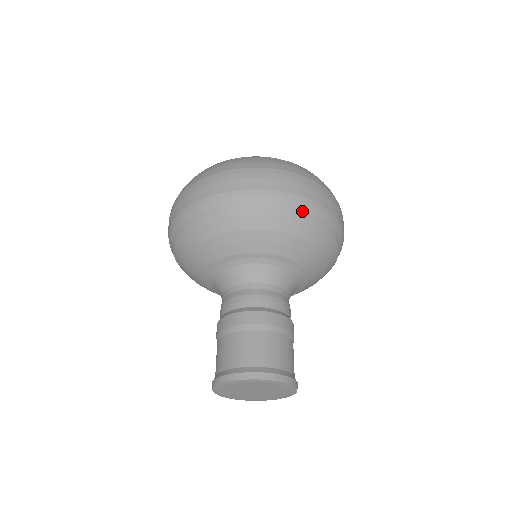
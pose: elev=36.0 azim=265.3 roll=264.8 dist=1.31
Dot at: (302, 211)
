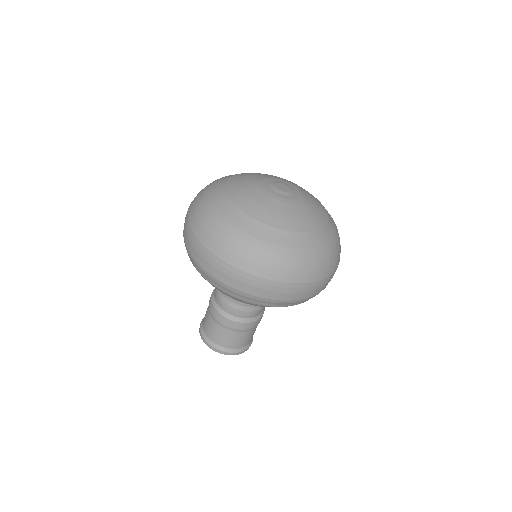
Dot at: (297, 303)
